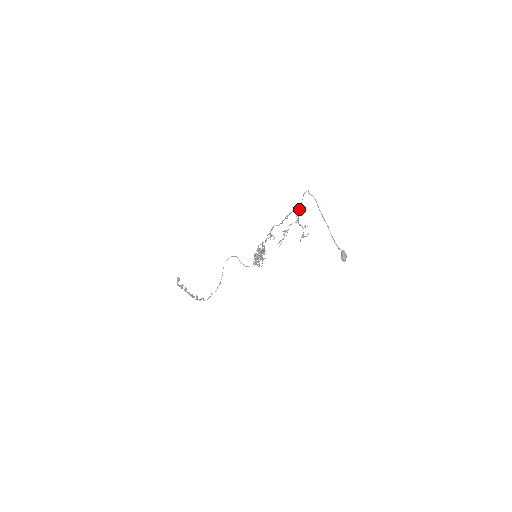
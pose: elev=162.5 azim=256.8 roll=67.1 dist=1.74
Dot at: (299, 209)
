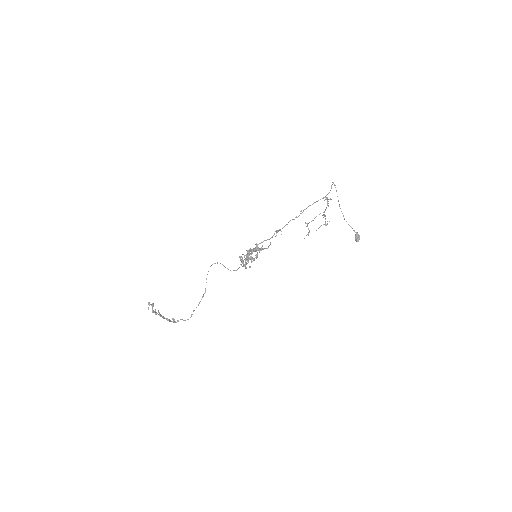
Dot at: (327, 199)
